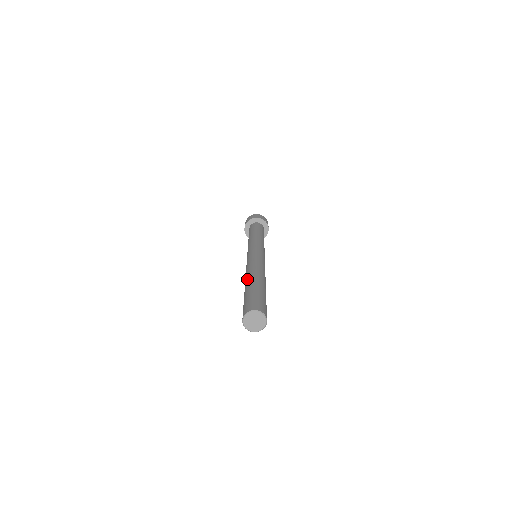
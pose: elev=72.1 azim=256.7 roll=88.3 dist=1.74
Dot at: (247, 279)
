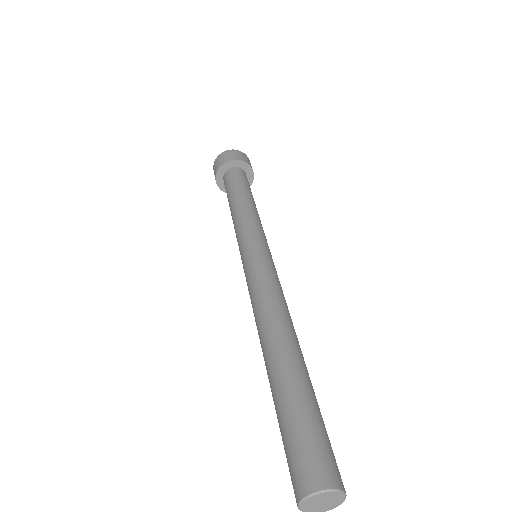
Dot at: (275, 346)
